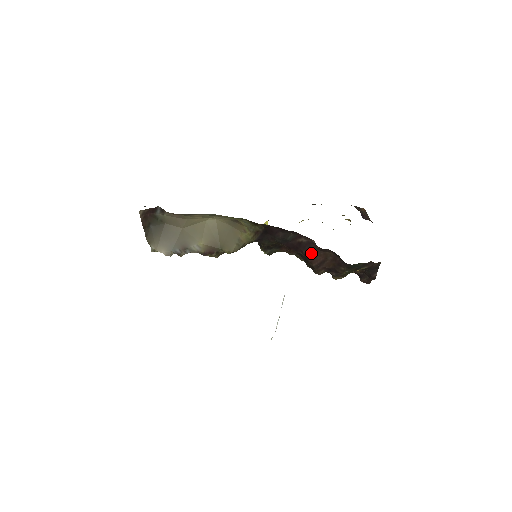
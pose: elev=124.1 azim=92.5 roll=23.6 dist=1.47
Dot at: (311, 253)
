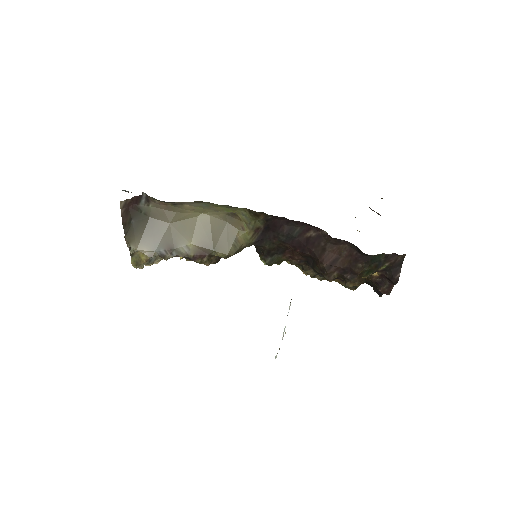
Dot at: (321, 250)
